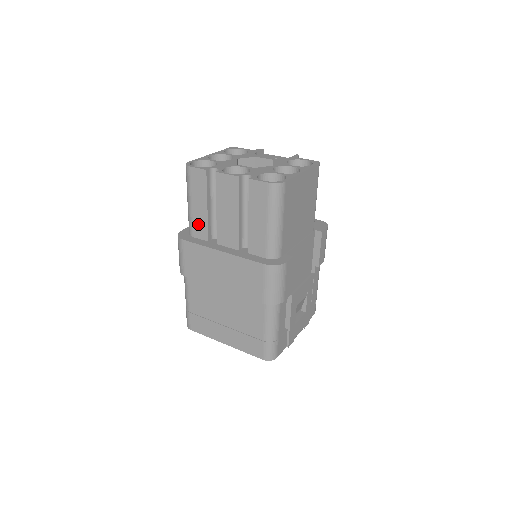
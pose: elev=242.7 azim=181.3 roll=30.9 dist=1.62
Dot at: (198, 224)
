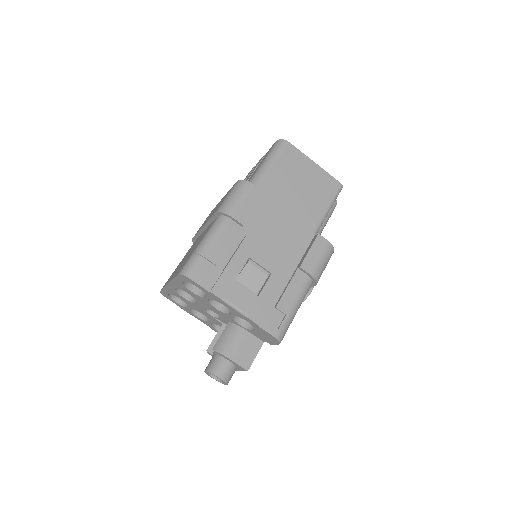
Dot at: occluded
